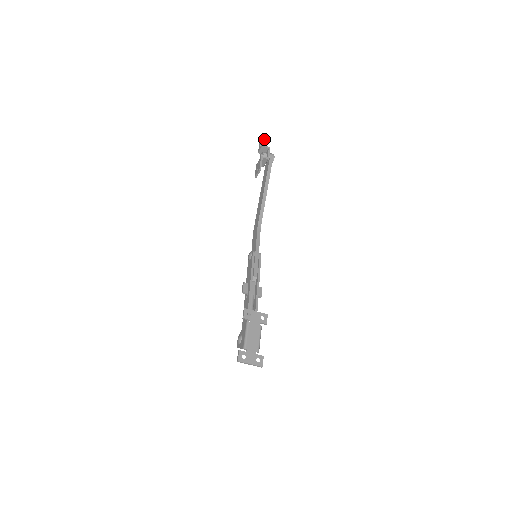
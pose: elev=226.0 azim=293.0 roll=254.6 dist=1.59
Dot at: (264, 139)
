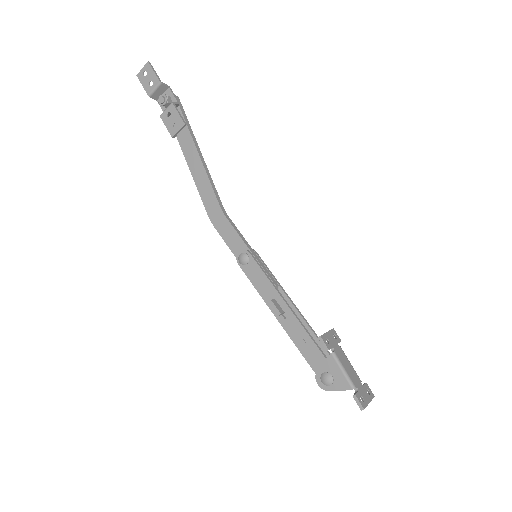
Dot at: (155, 72)
